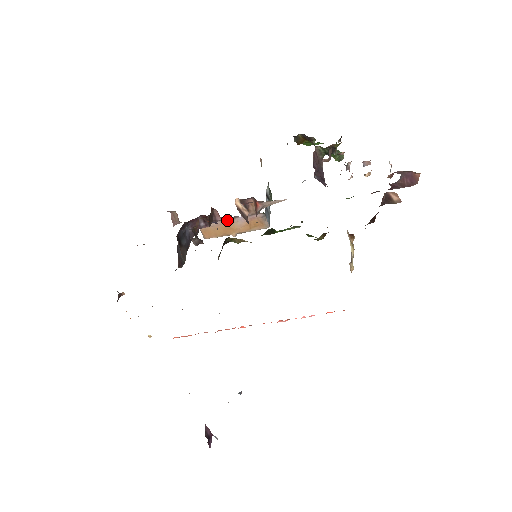
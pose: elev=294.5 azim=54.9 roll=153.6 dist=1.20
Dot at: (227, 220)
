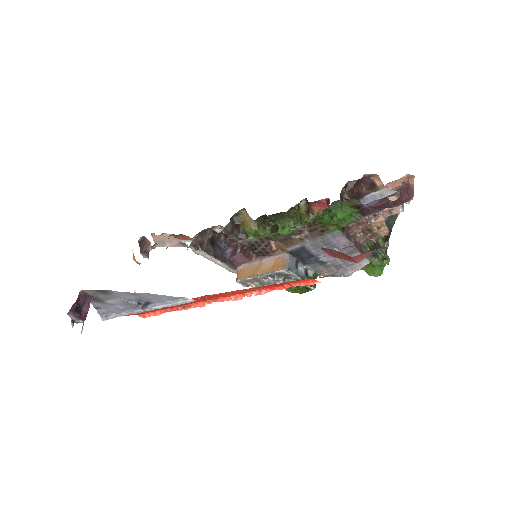
Dot at: (259, 261)
